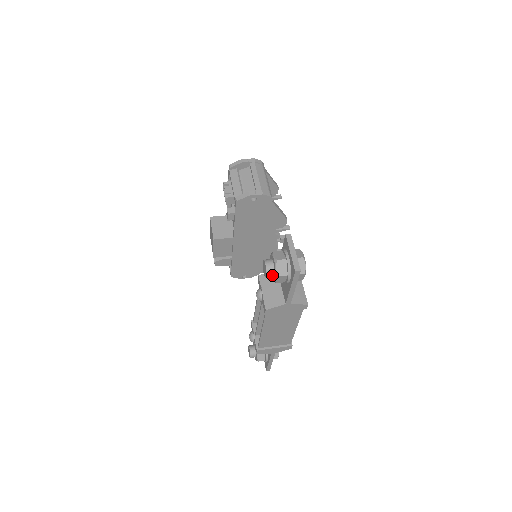
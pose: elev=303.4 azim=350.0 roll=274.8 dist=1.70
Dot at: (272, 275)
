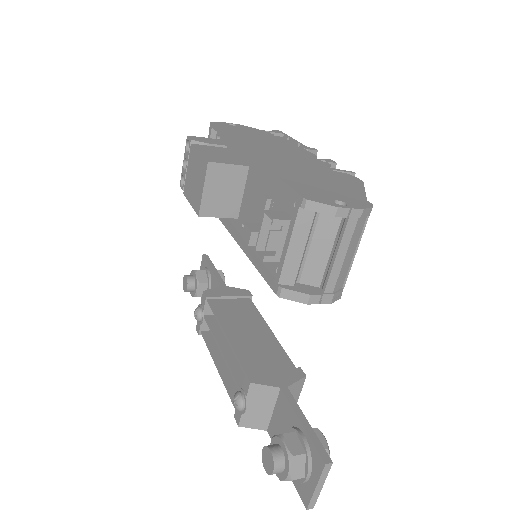
Dot at: occluded
